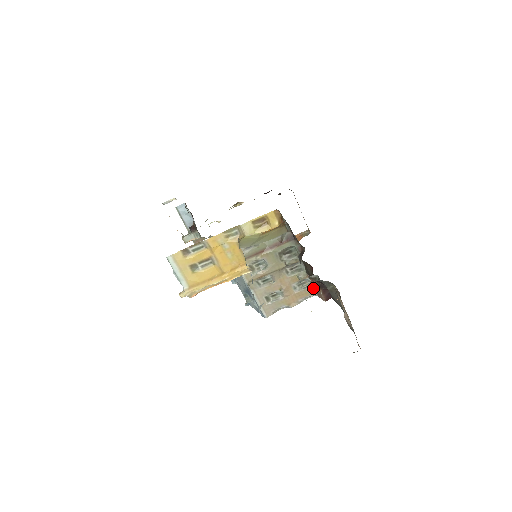
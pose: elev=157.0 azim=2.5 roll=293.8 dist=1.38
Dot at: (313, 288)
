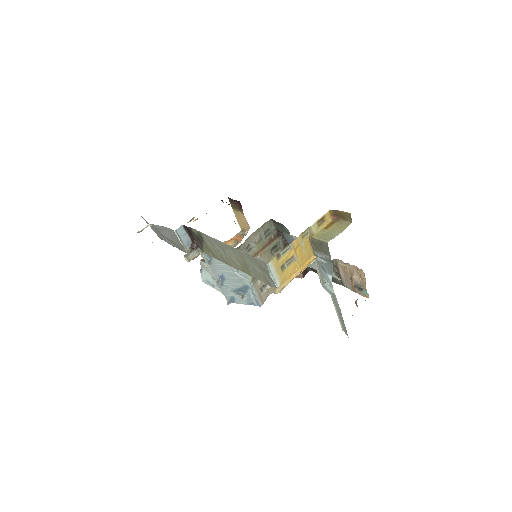
Dot at: occluded
